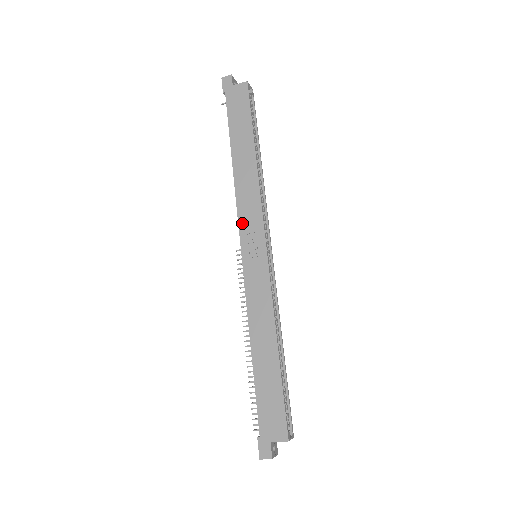
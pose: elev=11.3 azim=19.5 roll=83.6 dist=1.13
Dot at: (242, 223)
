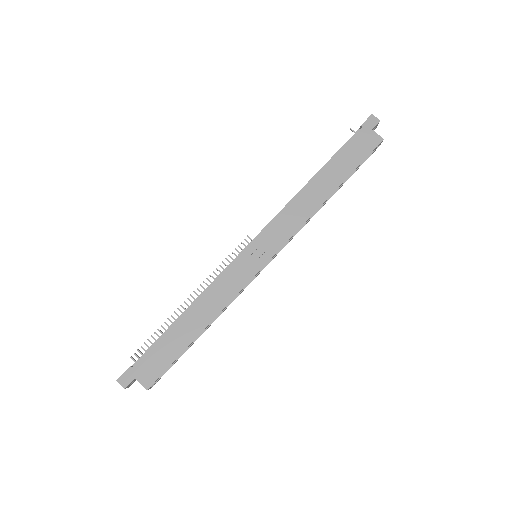
Dot at: (273, 226)
